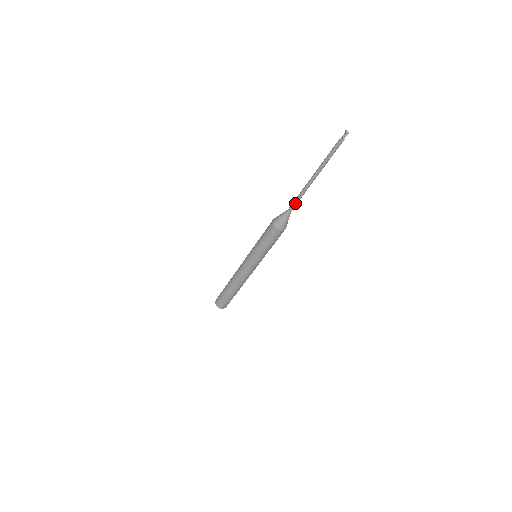
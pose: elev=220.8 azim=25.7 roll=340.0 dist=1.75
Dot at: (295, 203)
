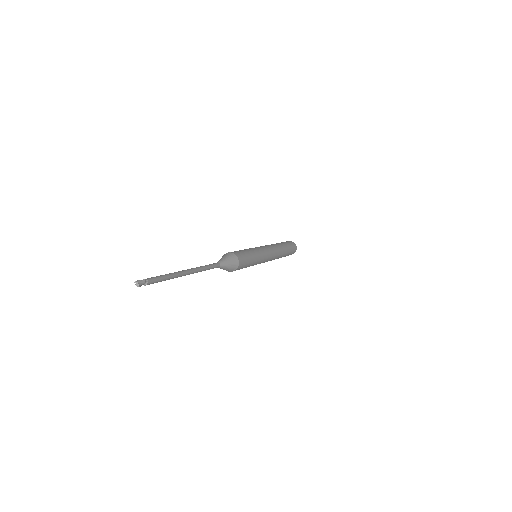
Dot at: occluded
